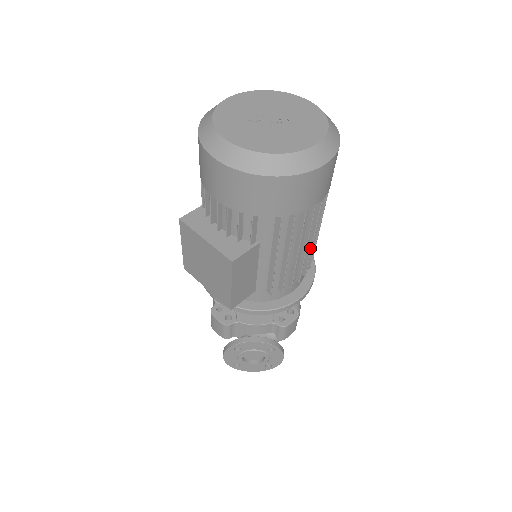
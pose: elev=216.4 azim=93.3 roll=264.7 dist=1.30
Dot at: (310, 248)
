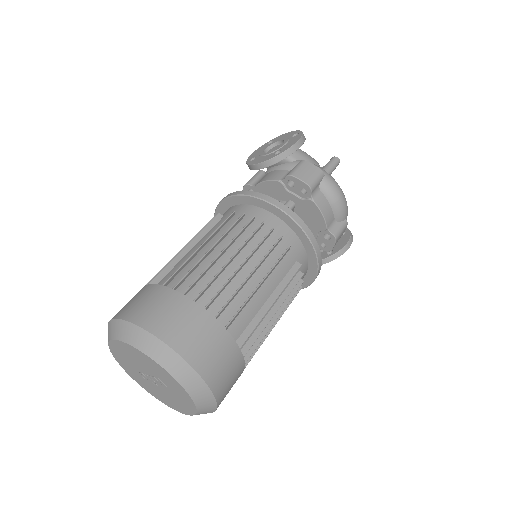
Dot at: (280, 312)
